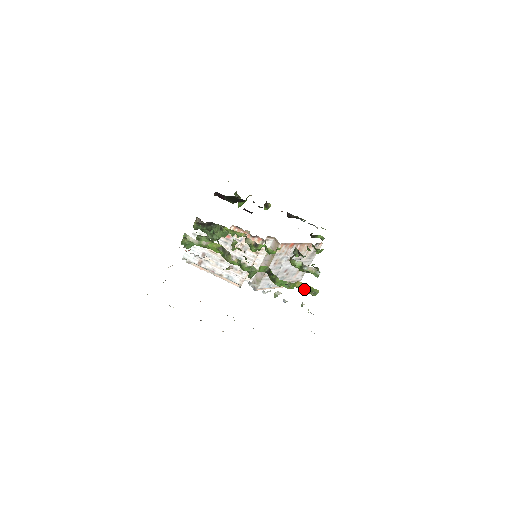
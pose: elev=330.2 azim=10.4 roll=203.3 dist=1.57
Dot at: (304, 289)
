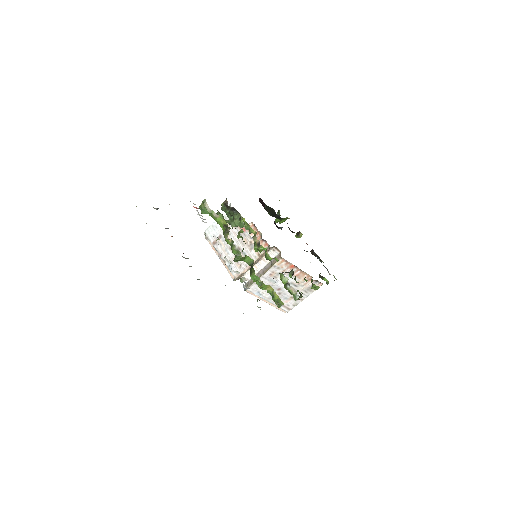
Dot at: (273, 297)
